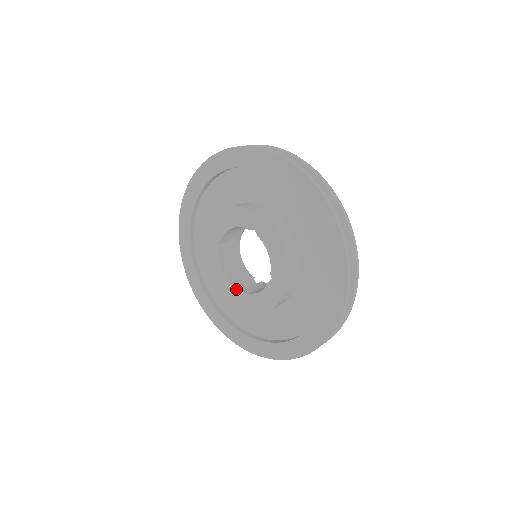
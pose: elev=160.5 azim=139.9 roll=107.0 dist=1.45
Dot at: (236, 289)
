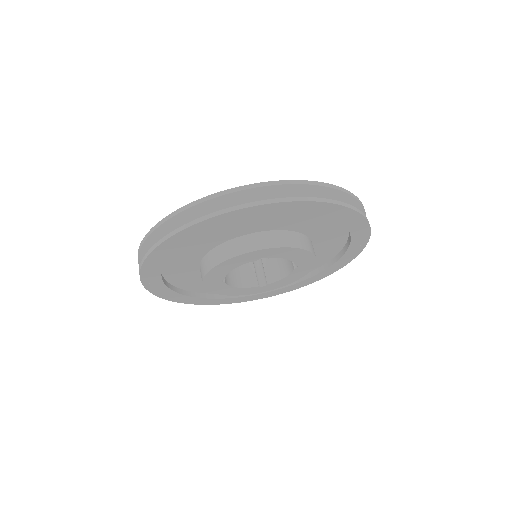
Dot at: (259, 287)
